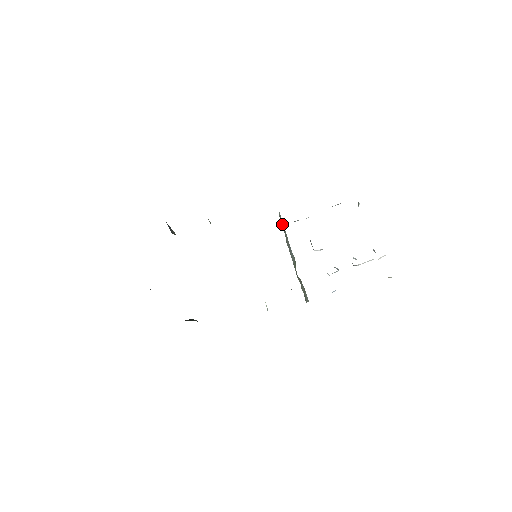
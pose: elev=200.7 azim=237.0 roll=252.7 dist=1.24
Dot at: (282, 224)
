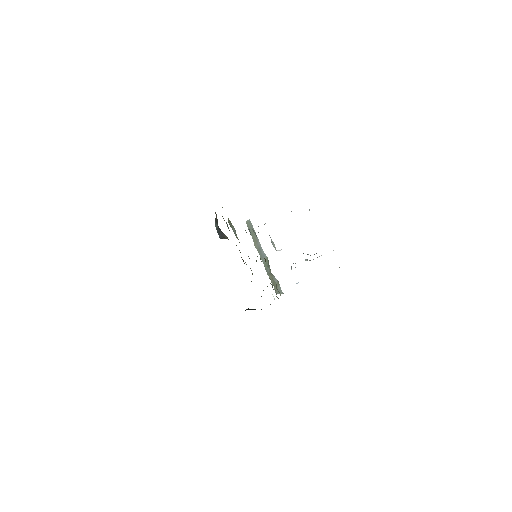
Dot at: (250, 229)
